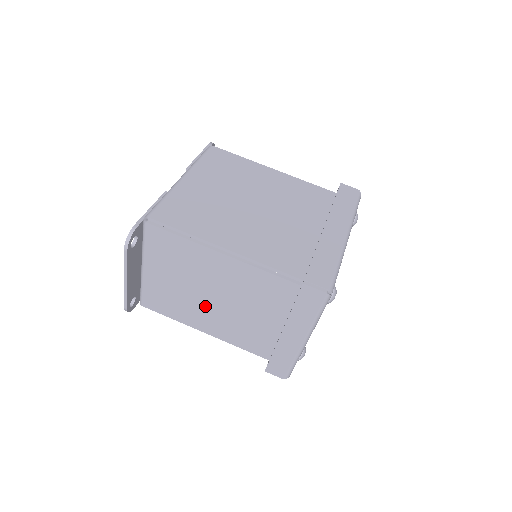
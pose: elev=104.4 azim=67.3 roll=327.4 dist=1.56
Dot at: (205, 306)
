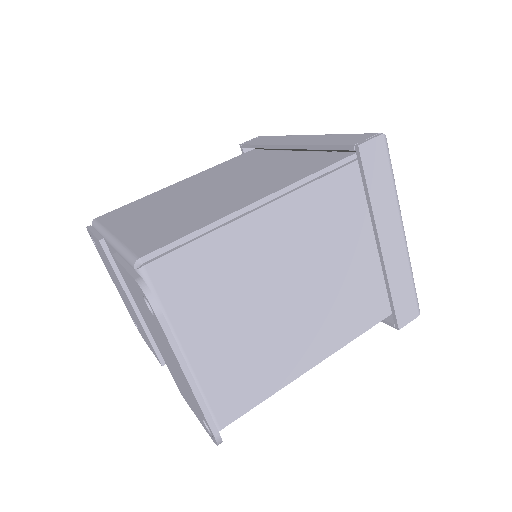
Dot at: (288, 321)
